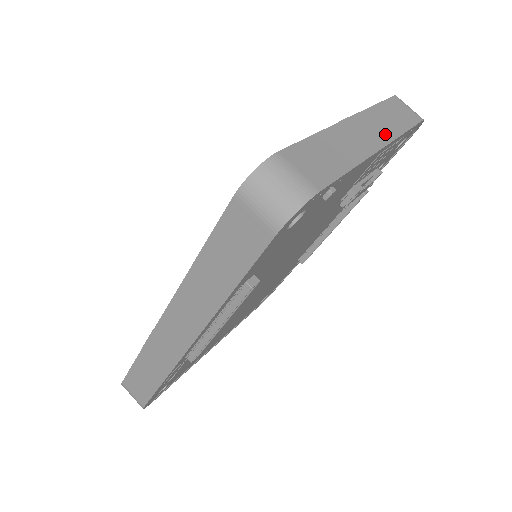
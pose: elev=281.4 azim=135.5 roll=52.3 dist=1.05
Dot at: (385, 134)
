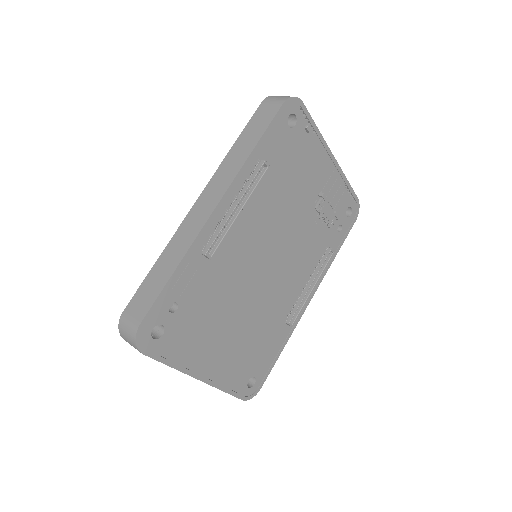
Dot at: occluded
